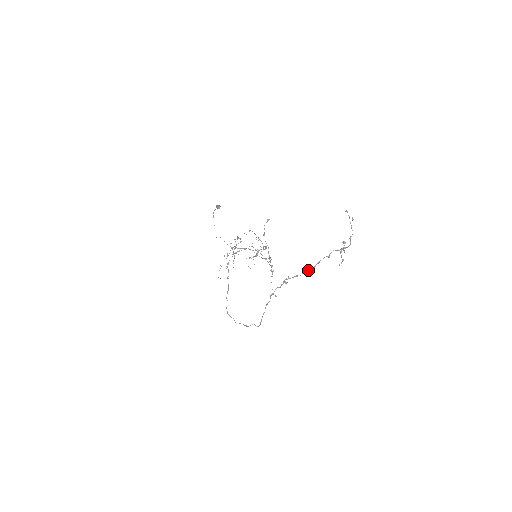
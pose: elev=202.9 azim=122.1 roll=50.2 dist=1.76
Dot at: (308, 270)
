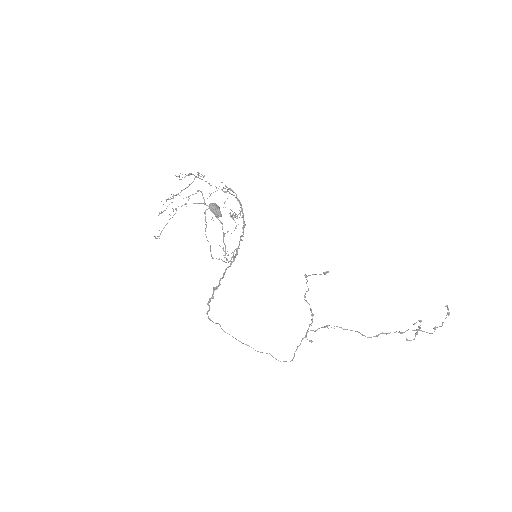
Dot at: occluded
